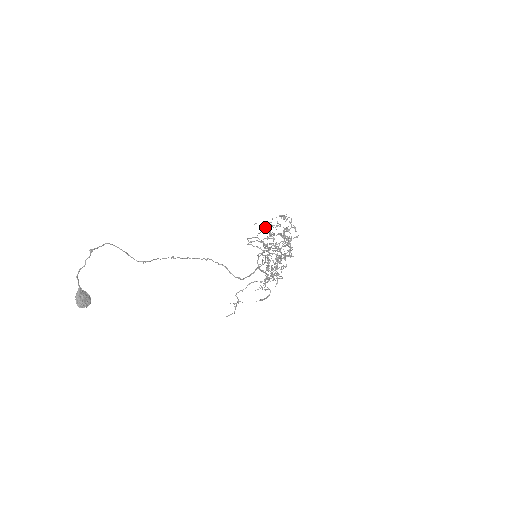
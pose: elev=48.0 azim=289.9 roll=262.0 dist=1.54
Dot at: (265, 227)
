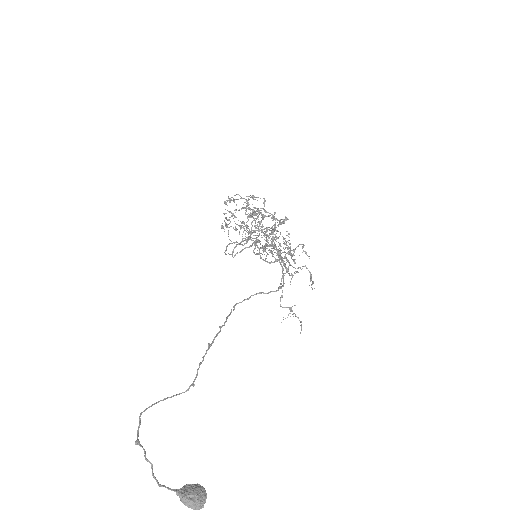
Dot at: occluded
